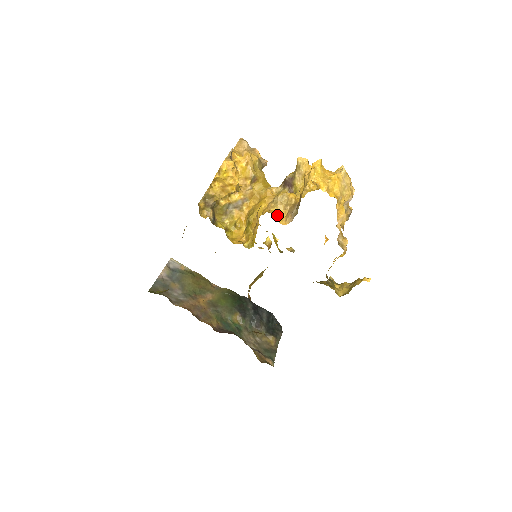
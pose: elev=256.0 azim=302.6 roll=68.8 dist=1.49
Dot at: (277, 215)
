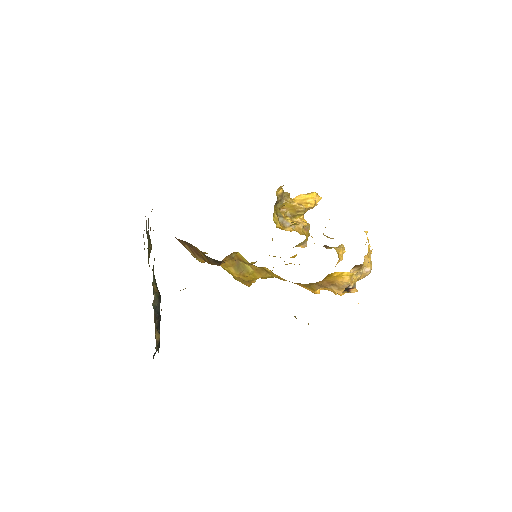
Dot at: occluded
